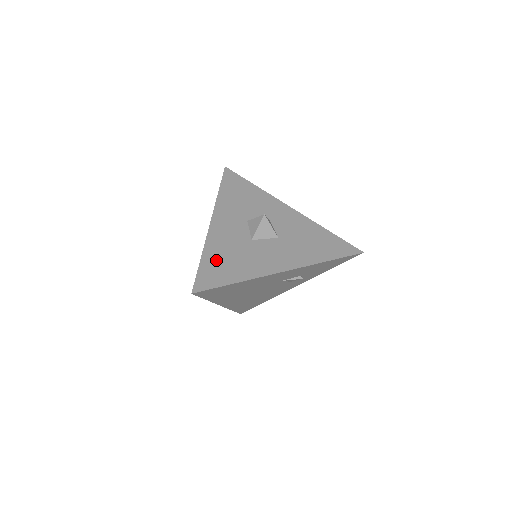
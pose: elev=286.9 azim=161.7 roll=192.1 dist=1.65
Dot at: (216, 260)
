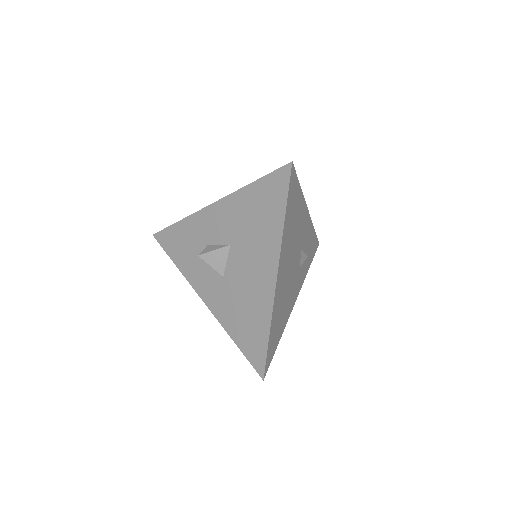
Dot at: occluded
